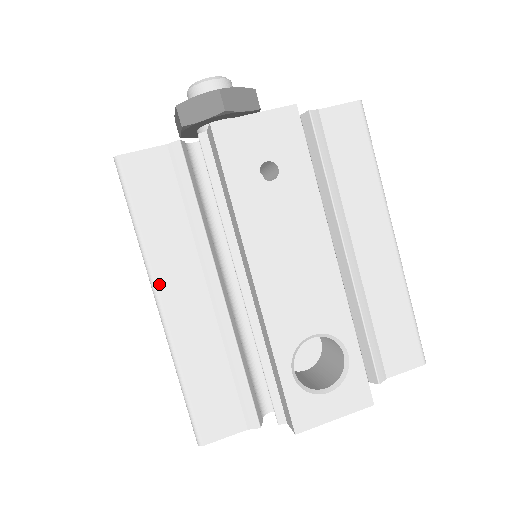
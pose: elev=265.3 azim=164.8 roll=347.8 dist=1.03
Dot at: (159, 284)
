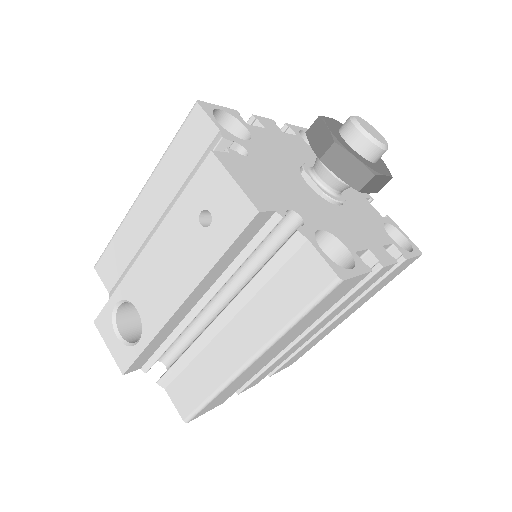
Dot at: (147, 186)
